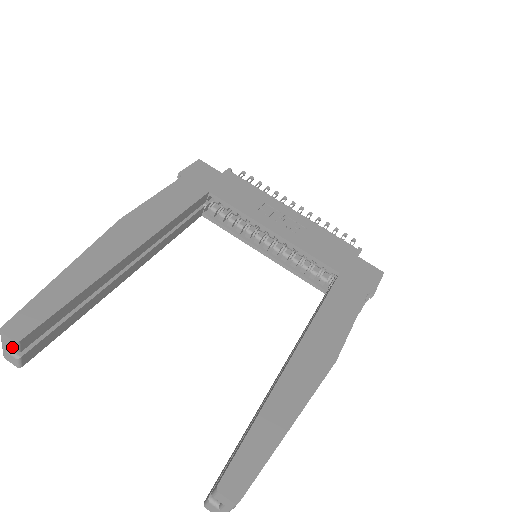
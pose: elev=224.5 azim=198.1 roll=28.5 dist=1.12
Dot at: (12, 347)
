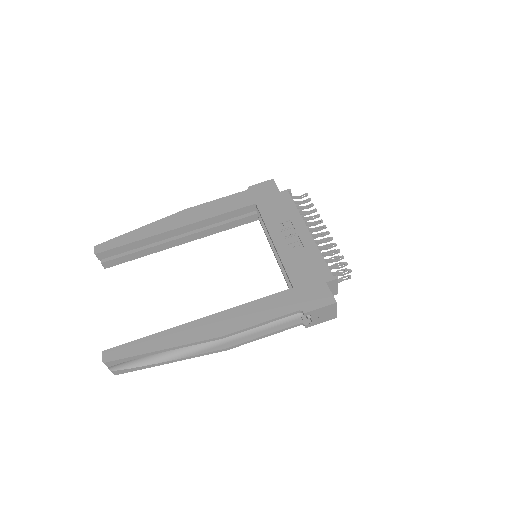
Dot at: (97, 256)
